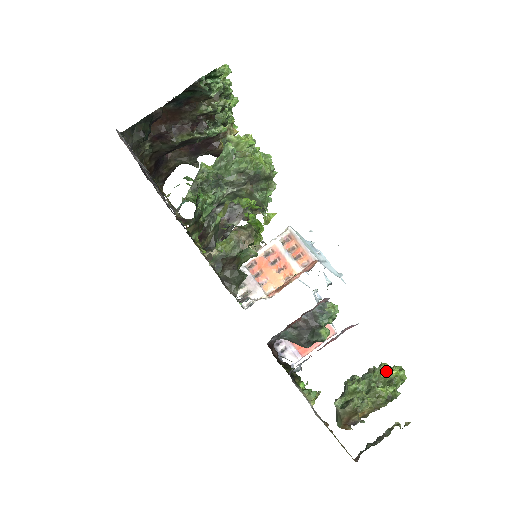
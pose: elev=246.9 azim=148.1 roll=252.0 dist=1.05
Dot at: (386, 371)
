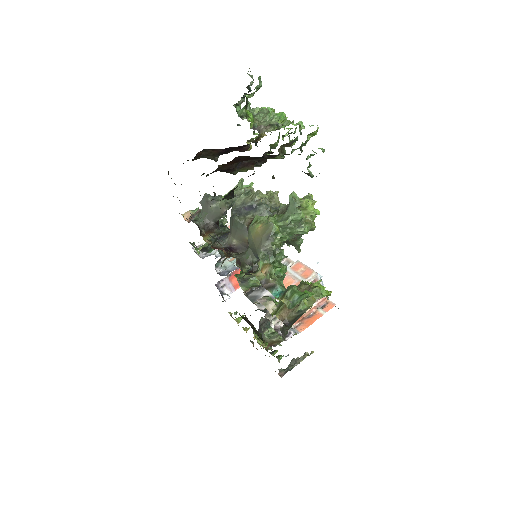
Dot at: occluded
